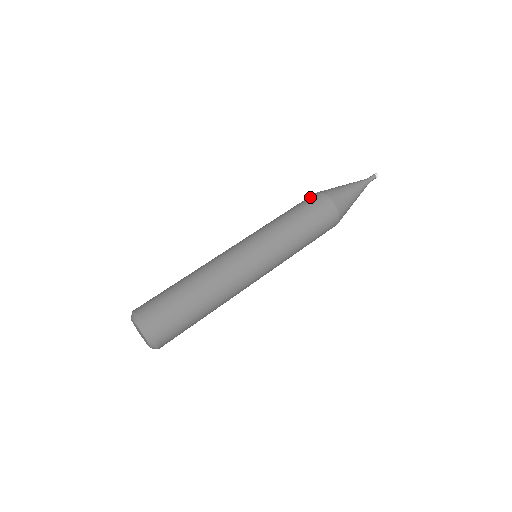
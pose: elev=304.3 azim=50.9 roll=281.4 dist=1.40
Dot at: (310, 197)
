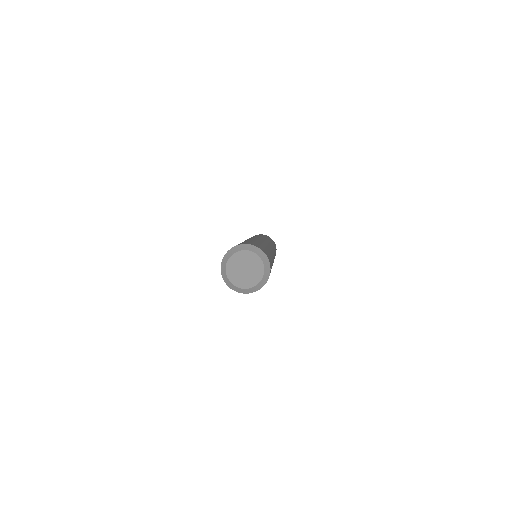
Dot at: occluded
